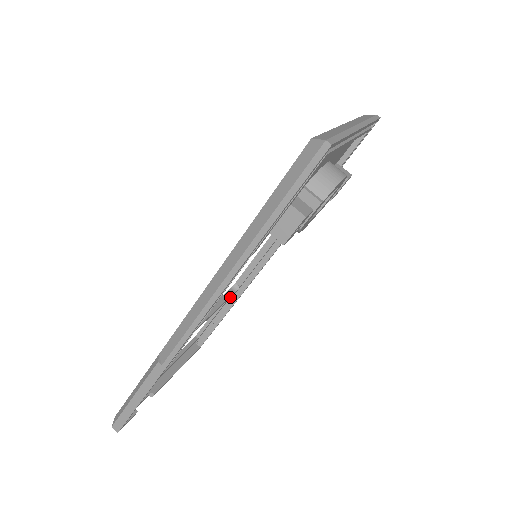
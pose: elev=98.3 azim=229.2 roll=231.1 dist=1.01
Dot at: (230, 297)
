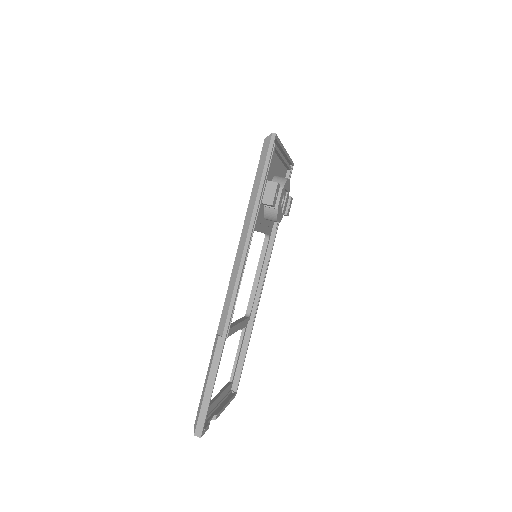
Dot at: (246, 322)
